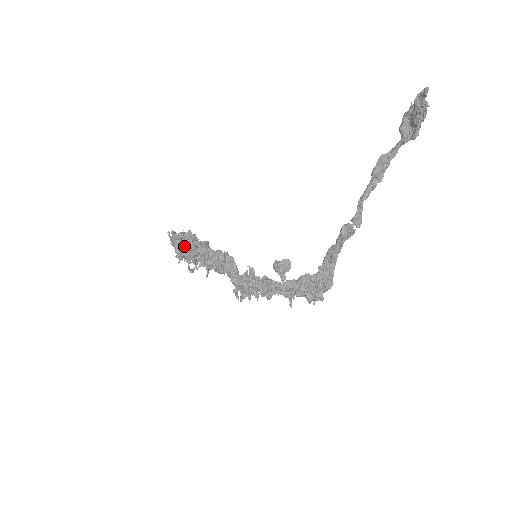
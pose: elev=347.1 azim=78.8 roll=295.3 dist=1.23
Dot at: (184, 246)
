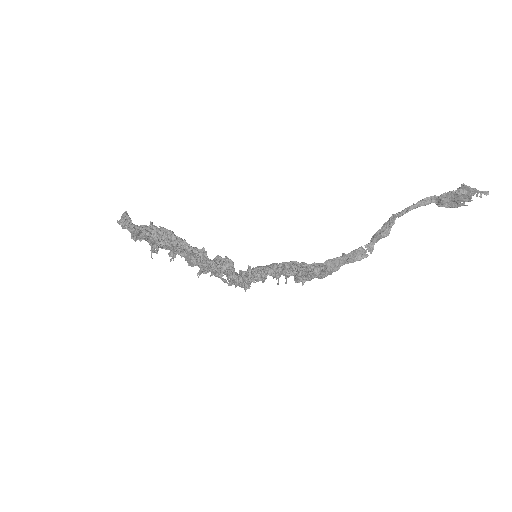
Dot at: occluded
